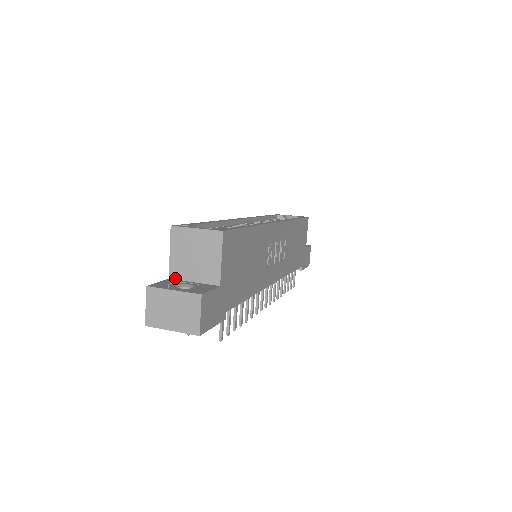
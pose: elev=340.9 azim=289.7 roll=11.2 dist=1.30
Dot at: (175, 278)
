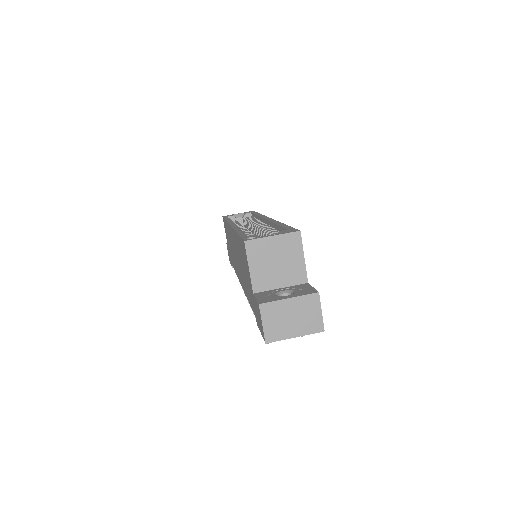
Dot at: (260, 291)
